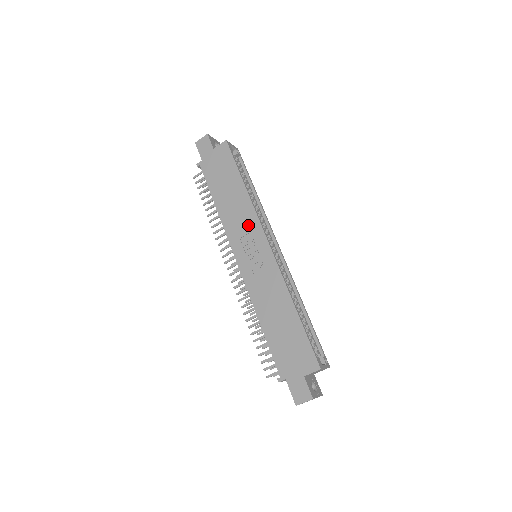
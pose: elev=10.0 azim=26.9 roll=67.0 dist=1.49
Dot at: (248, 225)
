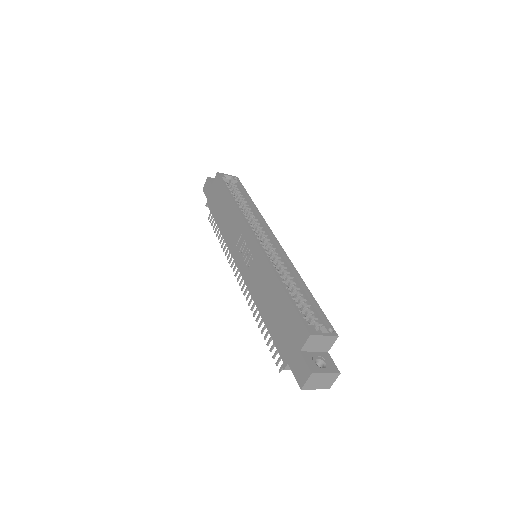
Dot at: (239, 230)
